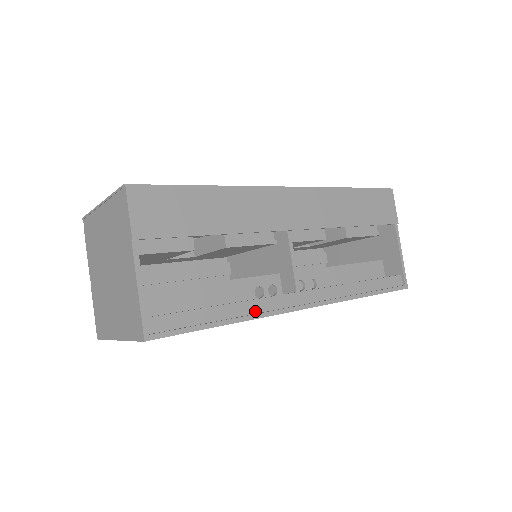
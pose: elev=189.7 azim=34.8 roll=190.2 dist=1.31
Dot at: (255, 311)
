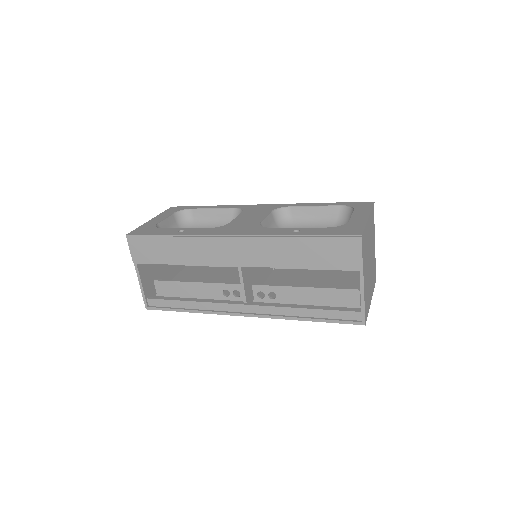
Dot at: (209, 308)
